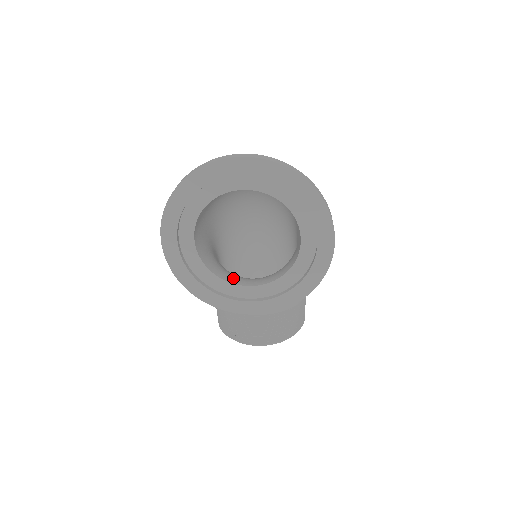
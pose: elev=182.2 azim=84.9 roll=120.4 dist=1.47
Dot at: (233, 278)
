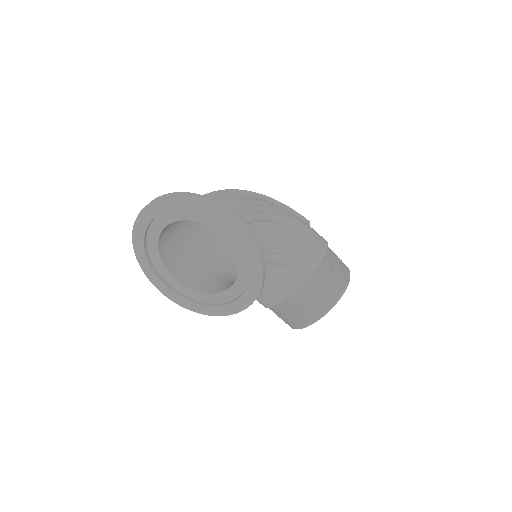
Dot at: (223, 288)
